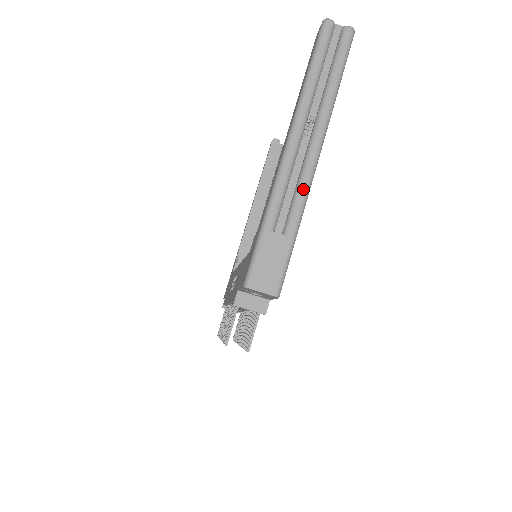
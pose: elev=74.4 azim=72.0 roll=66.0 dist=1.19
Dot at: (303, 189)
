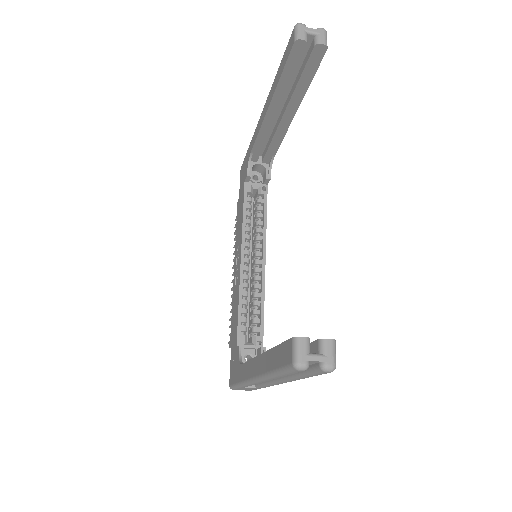
Dot at: (269, 386)
